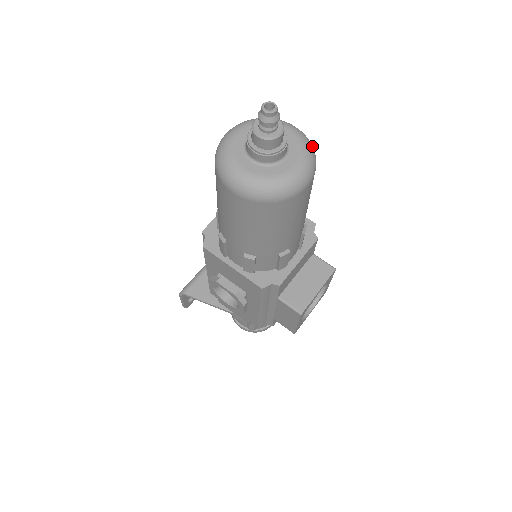
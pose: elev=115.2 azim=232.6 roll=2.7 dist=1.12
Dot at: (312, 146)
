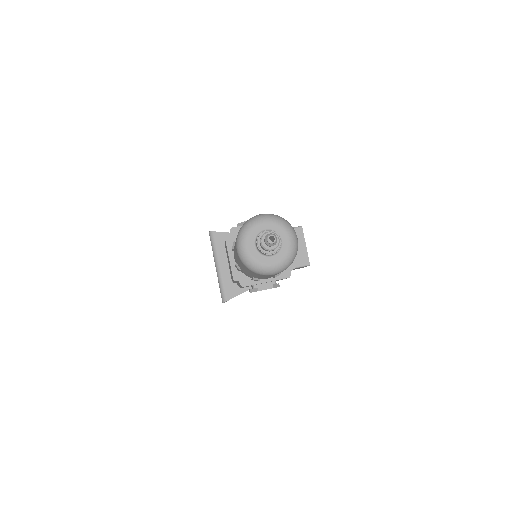
Dot at: (281, 218)
